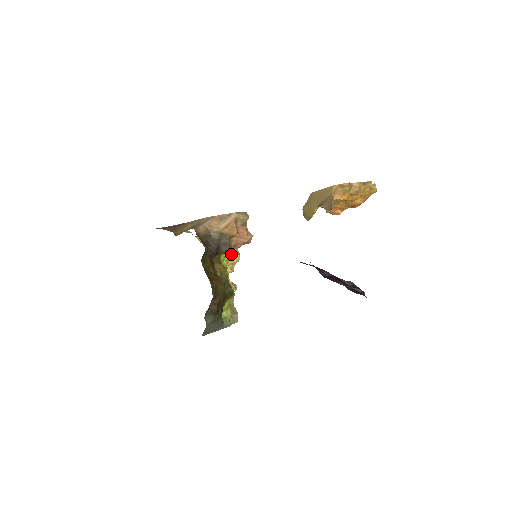
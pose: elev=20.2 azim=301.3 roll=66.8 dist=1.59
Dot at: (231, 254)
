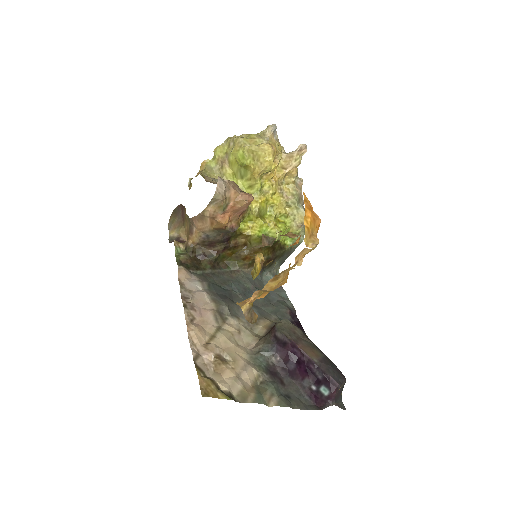
Dot at: (246, 212)
